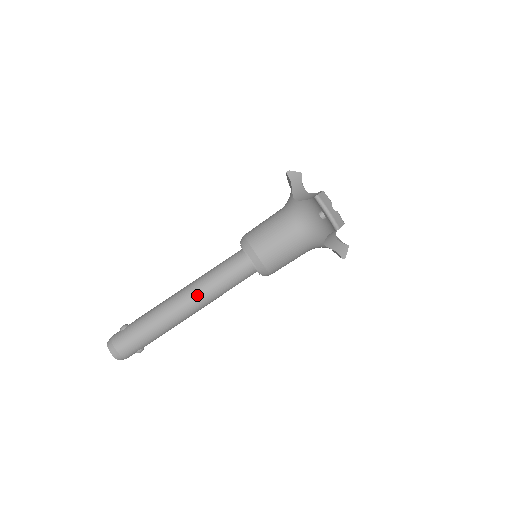
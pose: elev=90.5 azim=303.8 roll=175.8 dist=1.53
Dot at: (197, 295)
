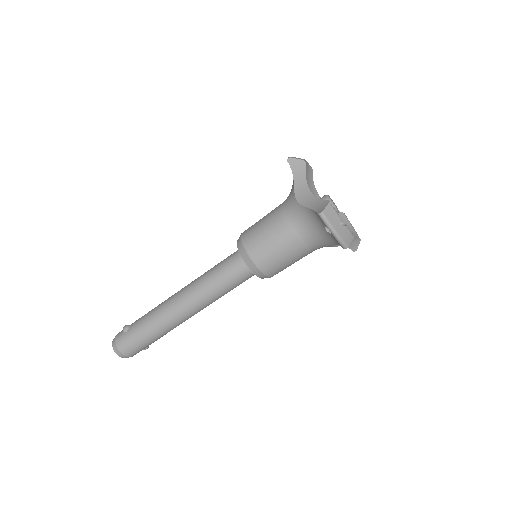
Dot at: (195, 302)
